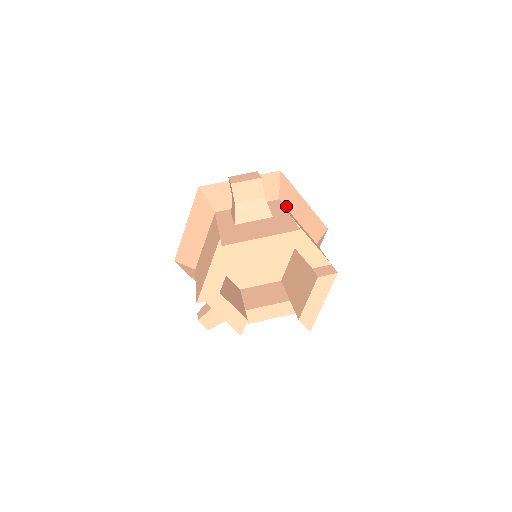
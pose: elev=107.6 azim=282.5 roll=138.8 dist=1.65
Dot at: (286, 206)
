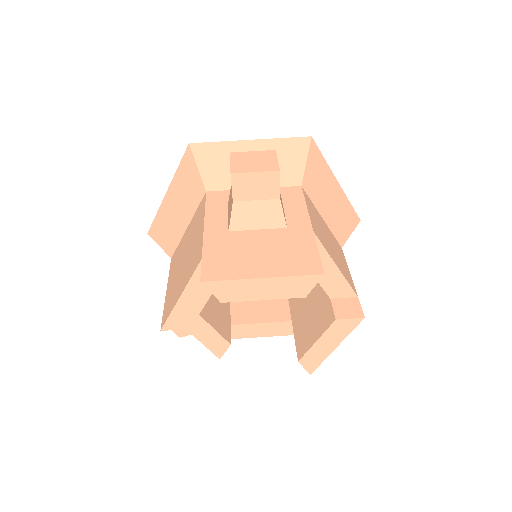
Dot at: (310, 195)
